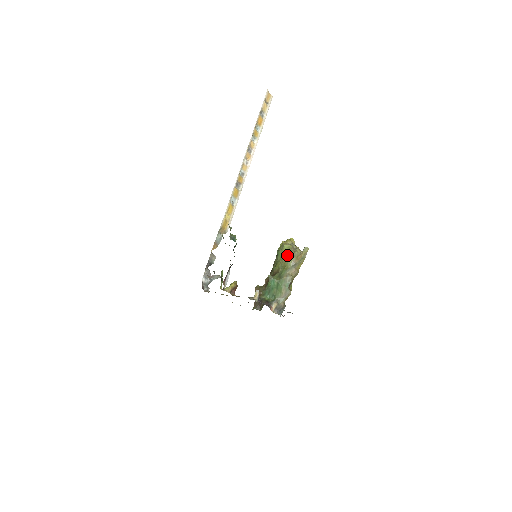
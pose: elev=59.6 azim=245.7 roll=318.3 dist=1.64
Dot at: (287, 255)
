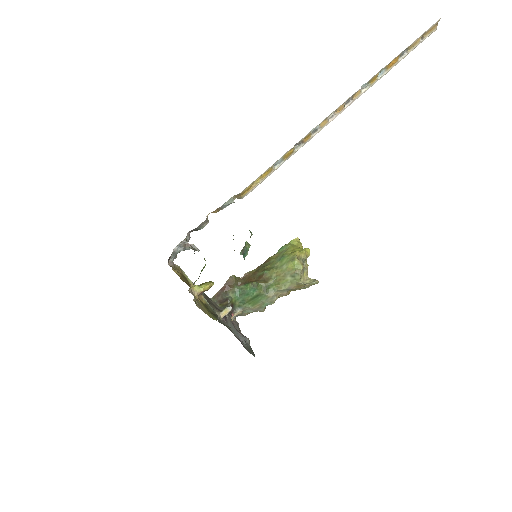
Dot at: (290, 274)
